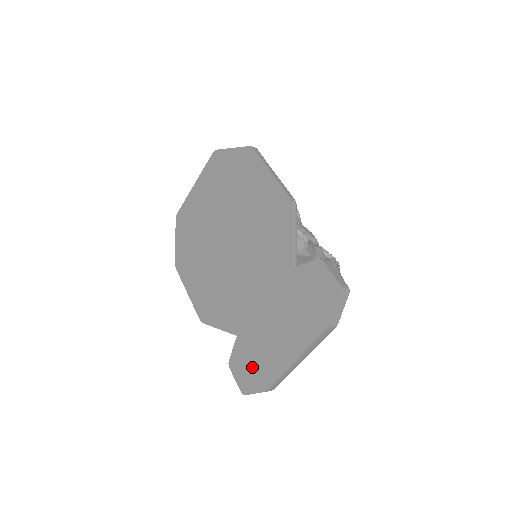
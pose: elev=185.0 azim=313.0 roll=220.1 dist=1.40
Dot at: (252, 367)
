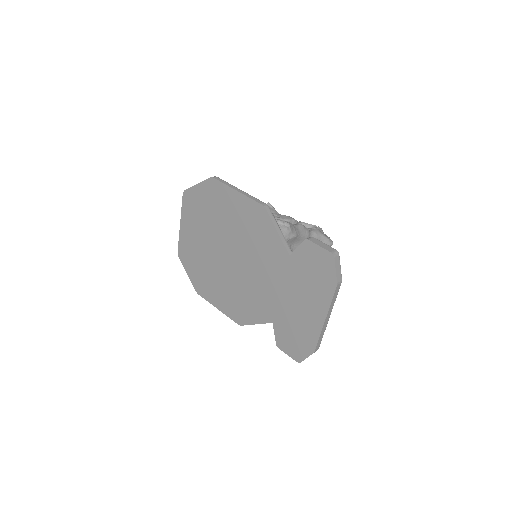
Dot at: (295, 340)
